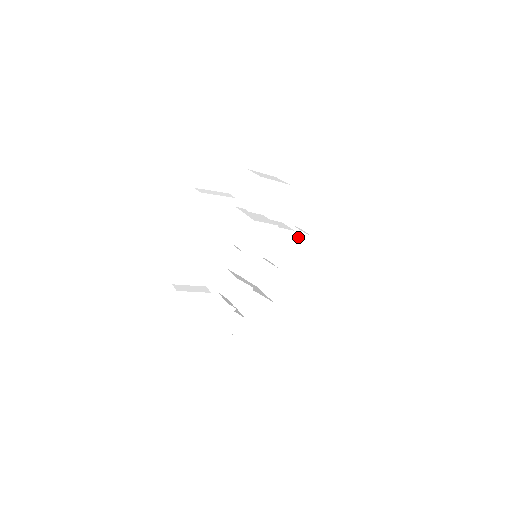
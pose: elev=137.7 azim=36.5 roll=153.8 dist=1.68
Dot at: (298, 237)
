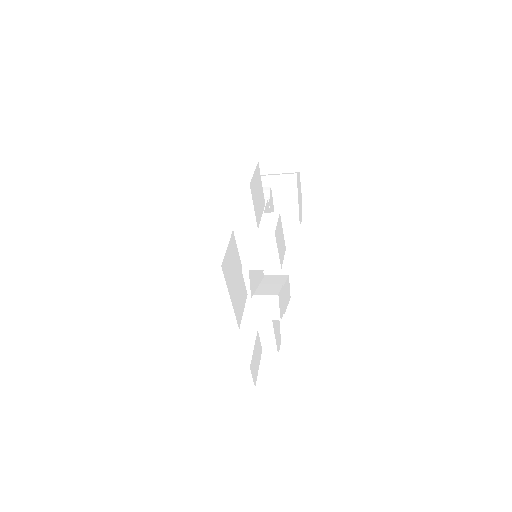
Dot at: (269, 200)
